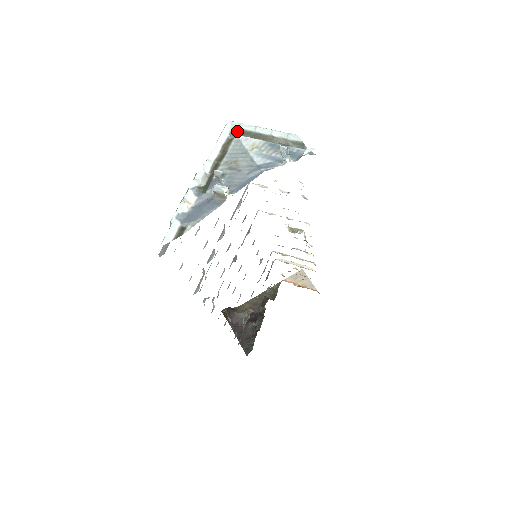
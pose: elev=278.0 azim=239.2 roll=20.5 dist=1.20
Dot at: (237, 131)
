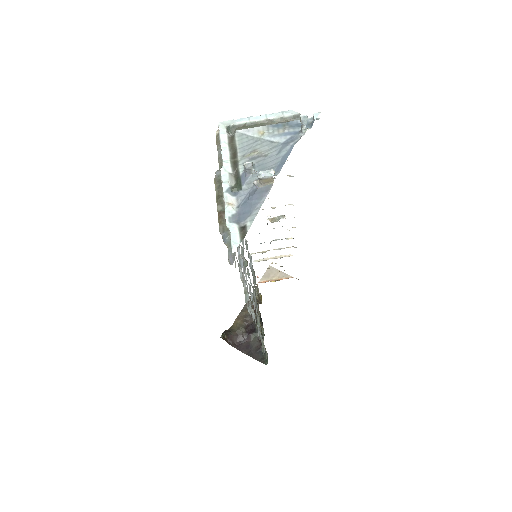
Dot at: (232, 128)
